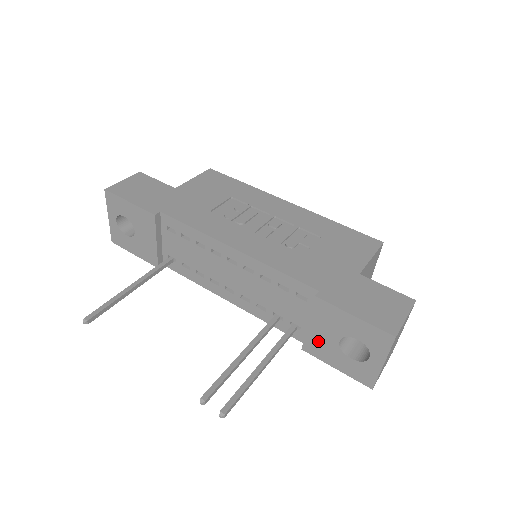
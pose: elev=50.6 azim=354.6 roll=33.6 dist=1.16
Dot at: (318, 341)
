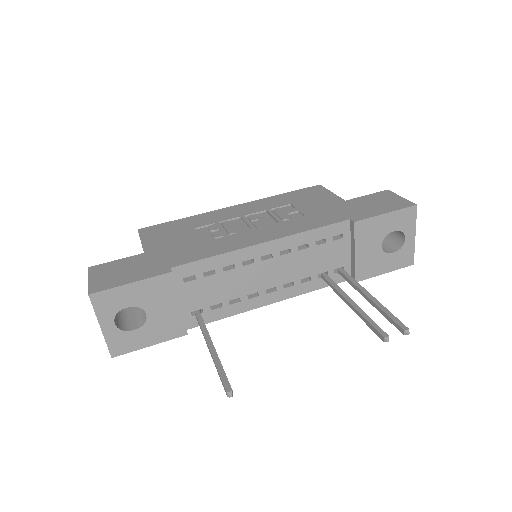
Dot at: (366, 261)
